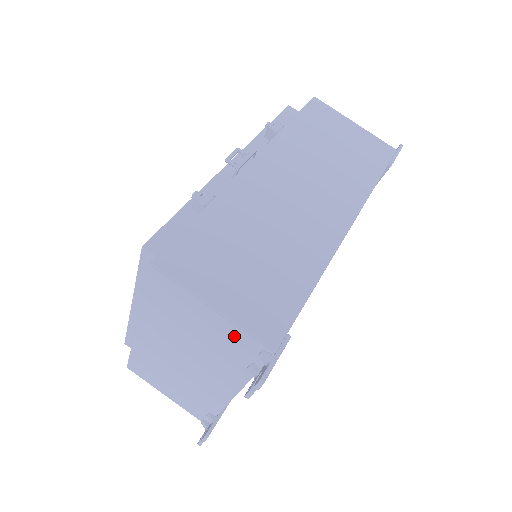
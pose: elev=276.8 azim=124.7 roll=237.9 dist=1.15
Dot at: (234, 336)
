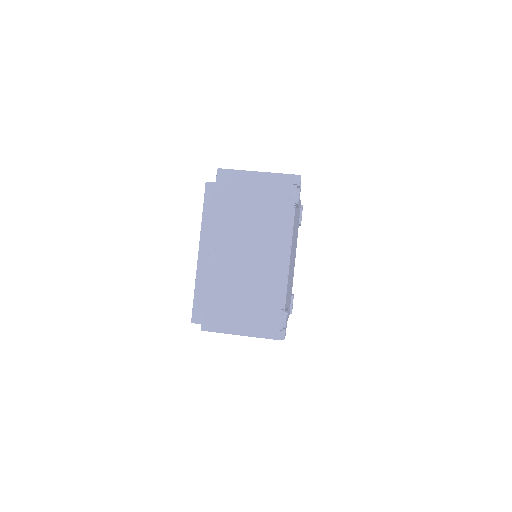
Dot at: (274, 184)
